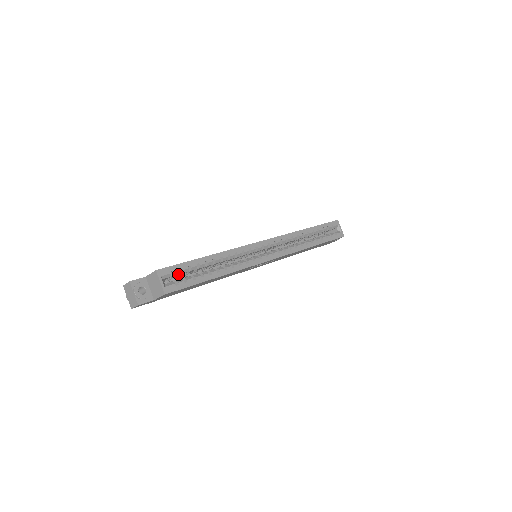
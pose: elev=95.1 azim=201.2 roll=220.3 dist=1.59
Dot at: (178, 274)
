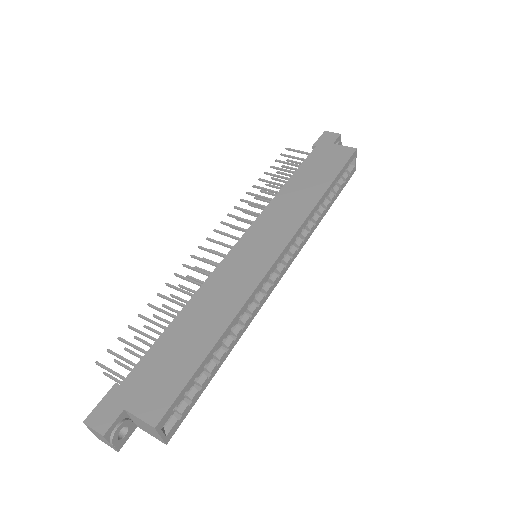
Dot at: (180, 399)
